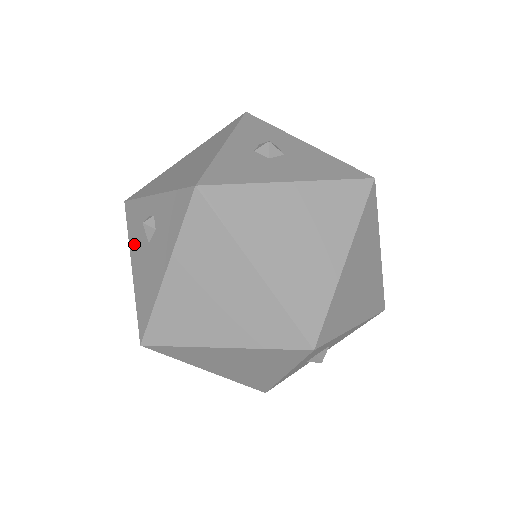
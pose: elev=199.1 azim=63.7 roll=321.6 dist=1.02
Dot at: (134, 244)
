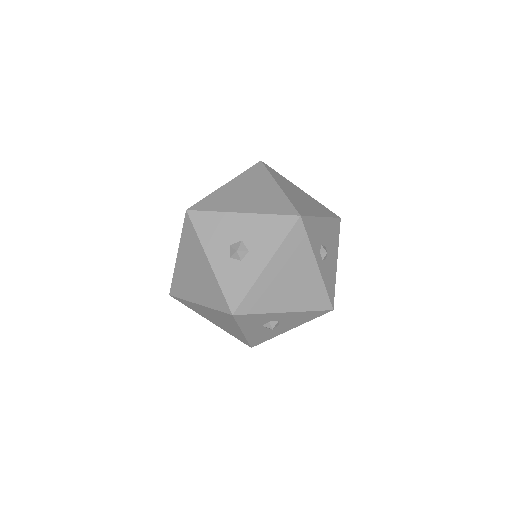
Dot at: occluded
